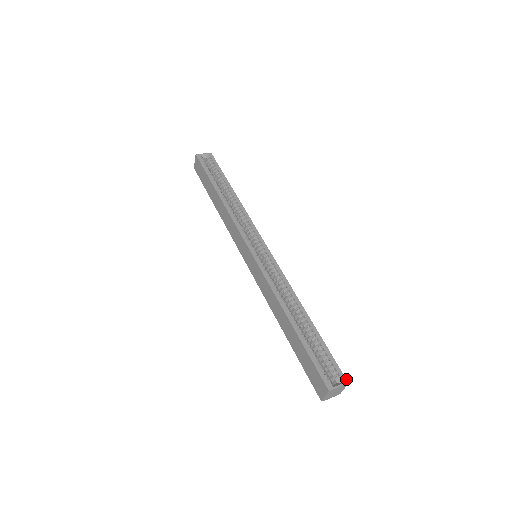
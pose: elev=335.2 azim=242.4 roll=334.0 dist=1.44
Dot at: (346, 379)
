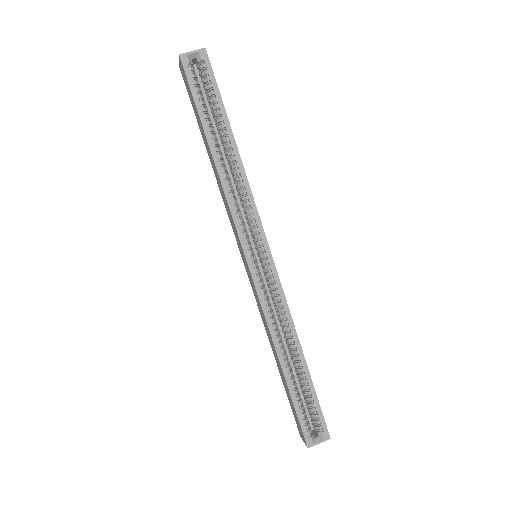
Dot at: (329, 435)
